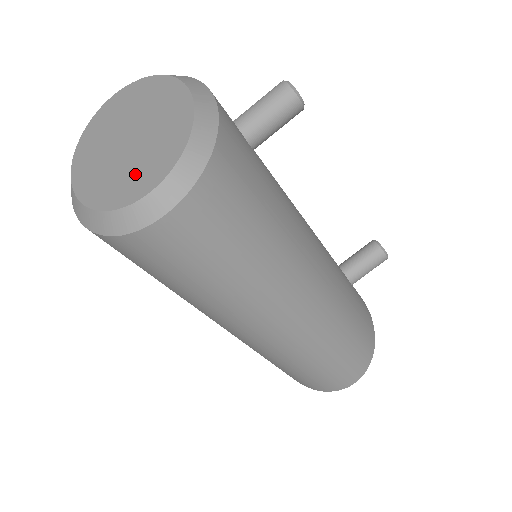
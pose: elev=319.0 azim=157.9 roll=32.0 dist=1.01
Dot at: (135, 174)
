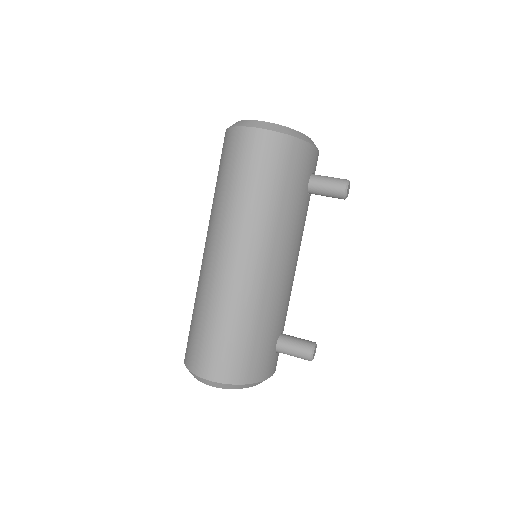
Dot at: occluded
